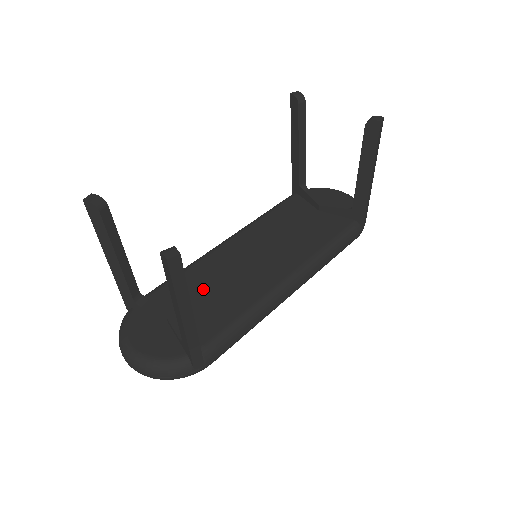
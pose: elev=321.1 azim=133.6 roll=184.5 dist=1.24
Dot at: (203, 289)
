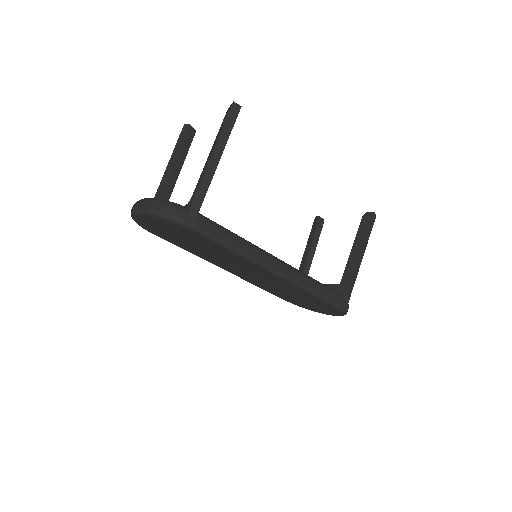
Dot at: occluded
